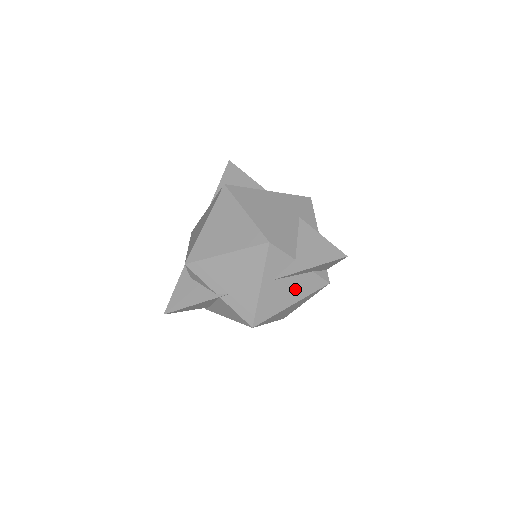
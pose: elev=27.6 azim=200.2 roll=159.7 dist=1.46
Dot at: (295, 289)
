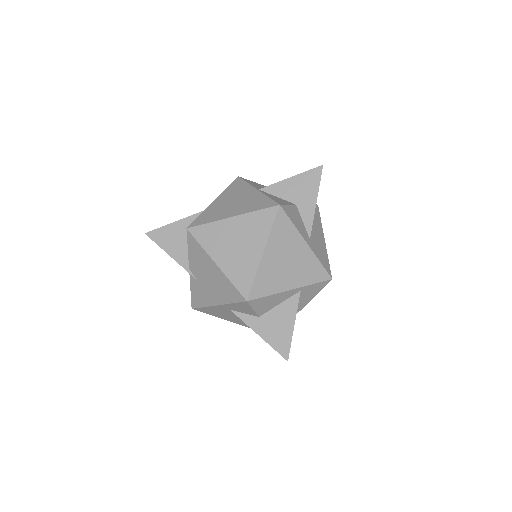
Dot at: occluded
